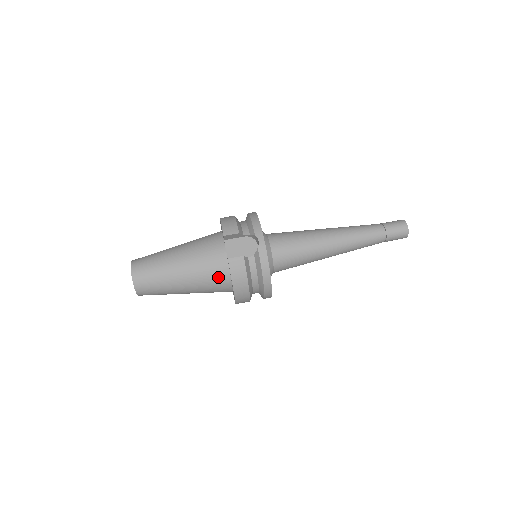
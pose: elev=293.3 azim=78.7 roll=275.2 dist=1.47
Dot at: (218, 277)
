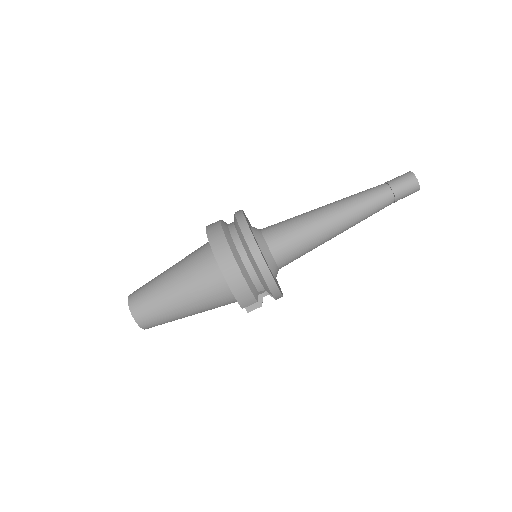
Dot at: occluded
